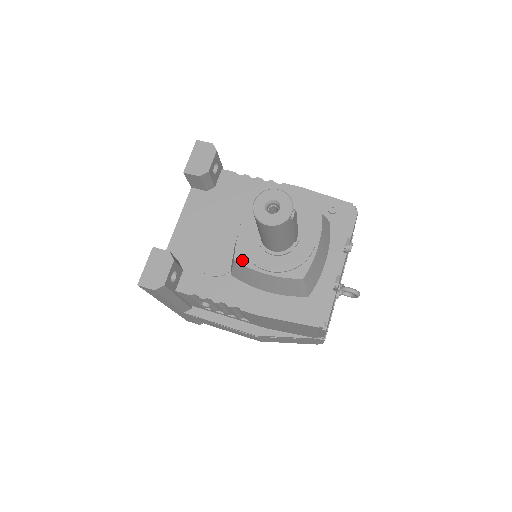
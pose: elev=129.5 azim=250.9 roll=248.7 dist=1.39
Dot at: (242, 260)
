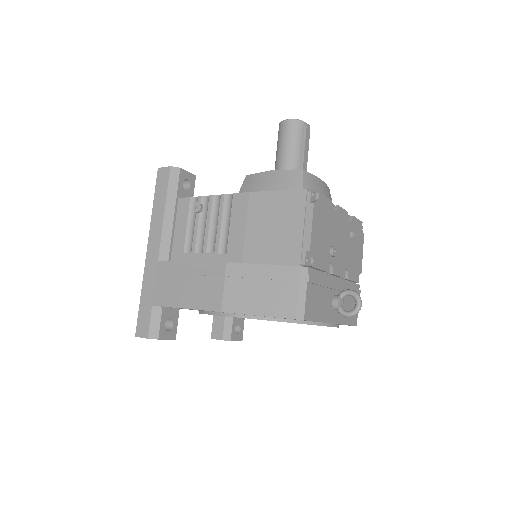
Dot at: occluded
